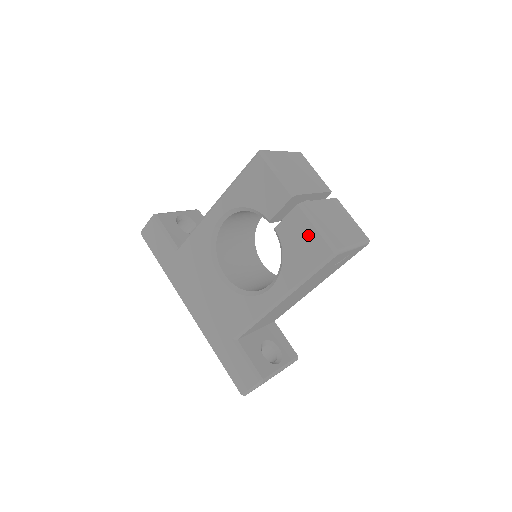
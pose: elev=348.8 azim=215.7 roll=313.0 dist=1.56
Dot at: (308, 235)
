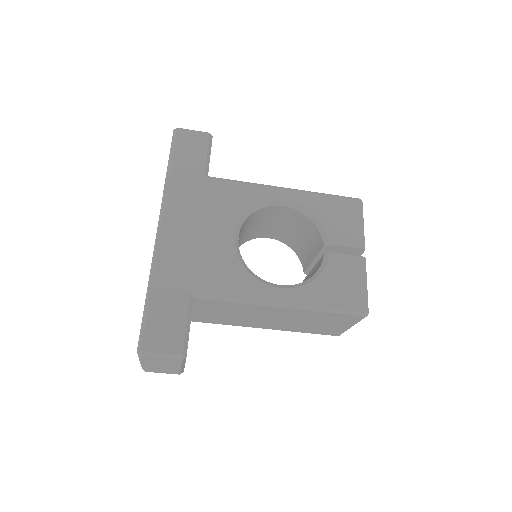
Dot at: (355, 283)
